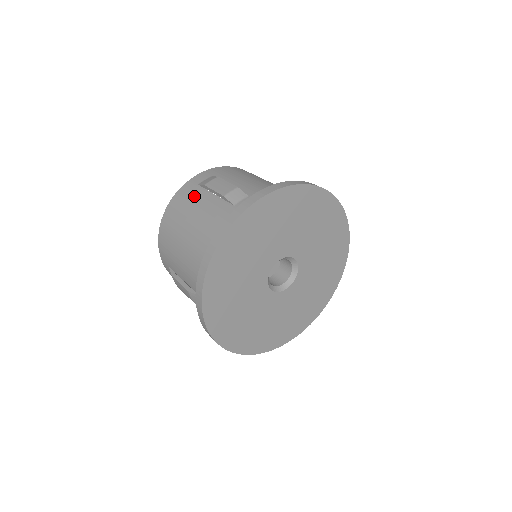
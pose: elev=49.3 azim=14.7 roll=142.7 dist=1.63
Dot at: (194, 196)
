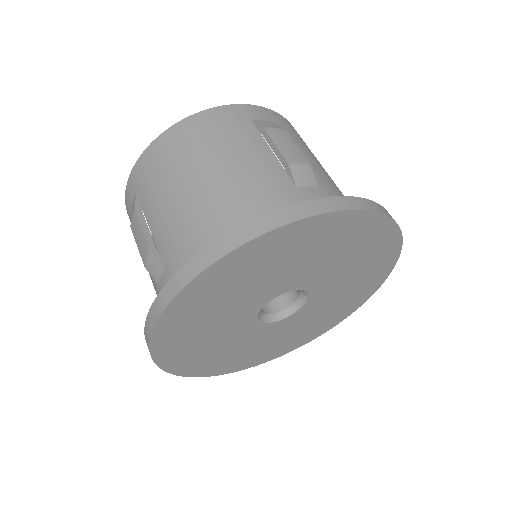
Dot at: occluded
